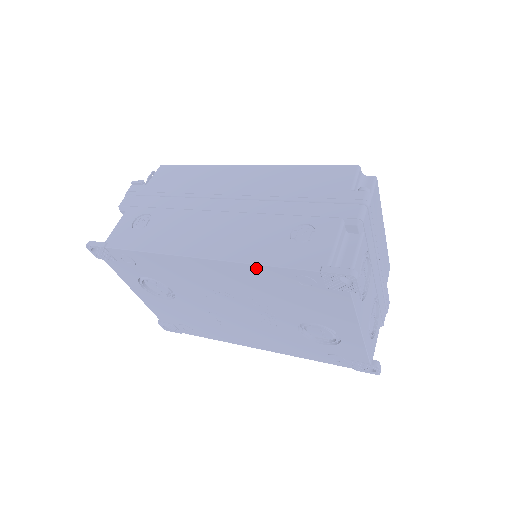
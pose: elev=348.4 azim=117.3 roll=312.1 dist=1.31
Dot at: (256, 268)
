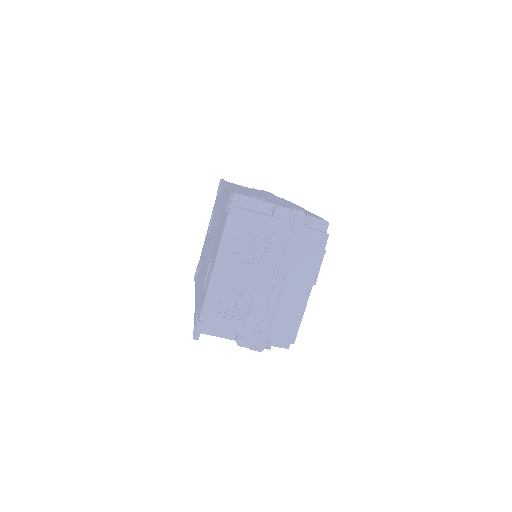
Dot at: occluded
